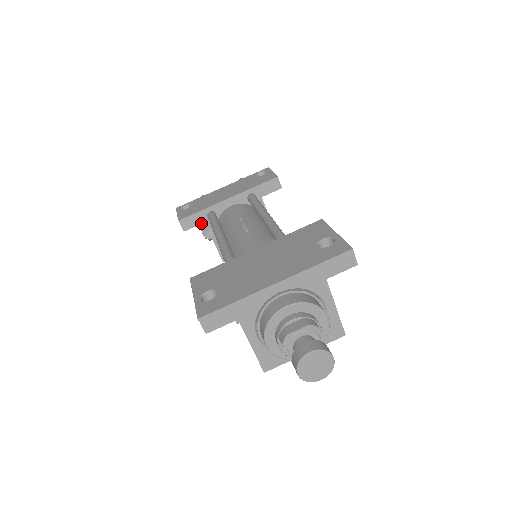
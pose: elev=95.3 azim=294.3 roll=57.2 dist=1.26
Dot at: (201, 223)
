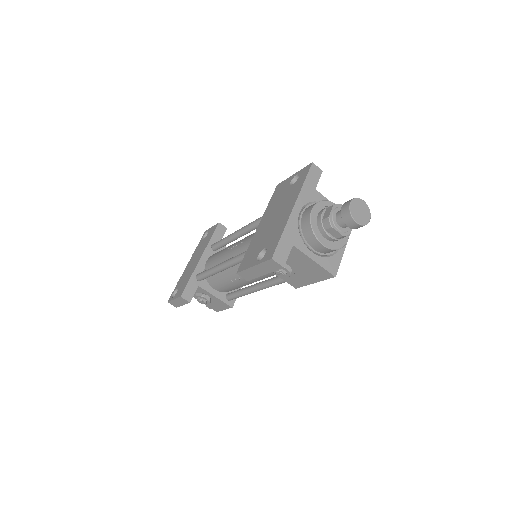
Dot at: (196, 288)
